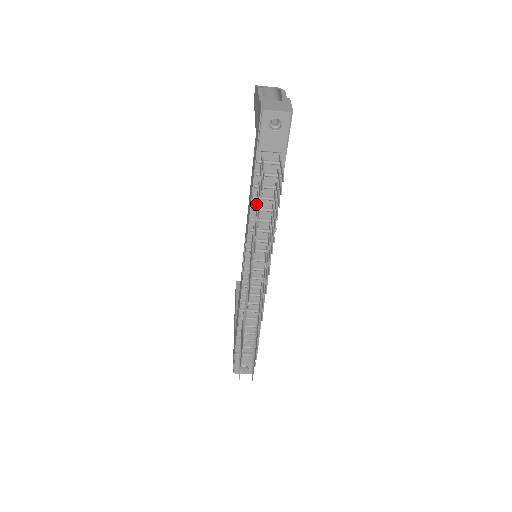
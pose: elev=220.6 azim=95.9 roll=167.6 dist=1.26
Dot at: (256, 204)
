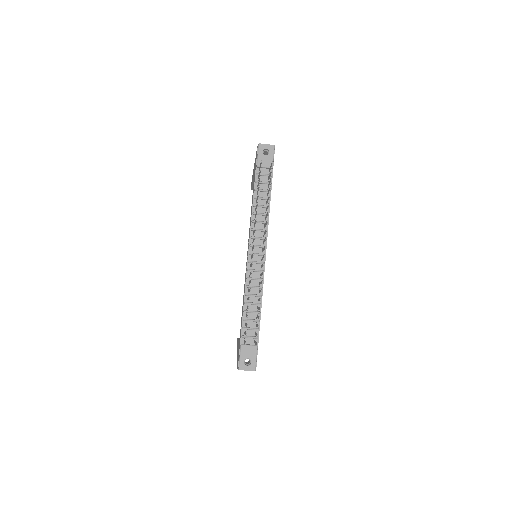
Dot at: (256, 200)
